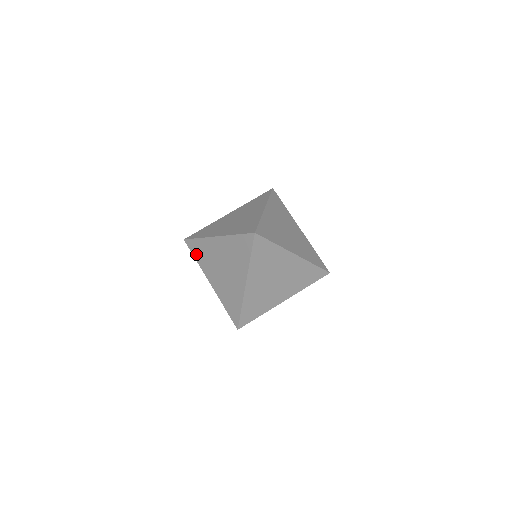
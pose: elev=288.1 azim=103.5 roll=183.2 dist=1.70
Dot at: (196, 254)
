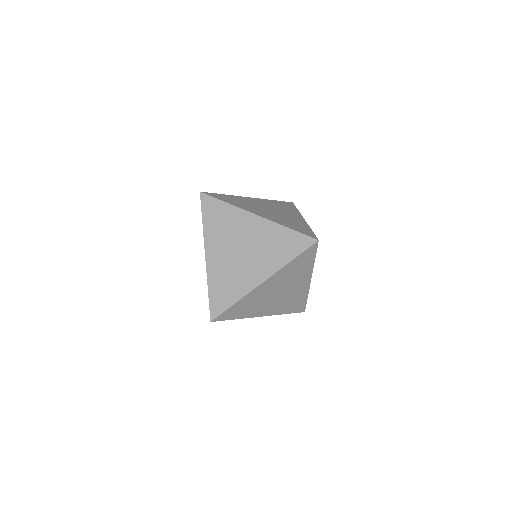
Dot at: occluded
